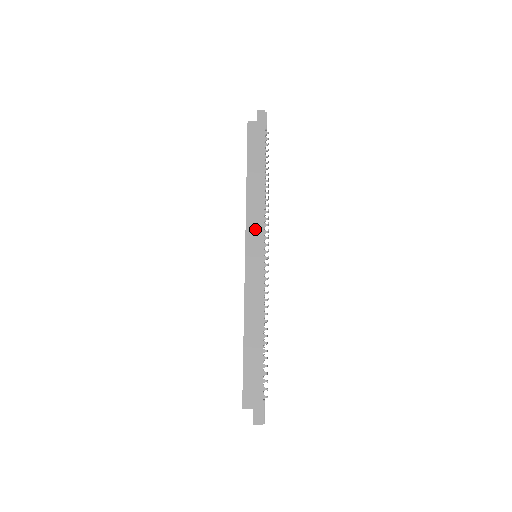
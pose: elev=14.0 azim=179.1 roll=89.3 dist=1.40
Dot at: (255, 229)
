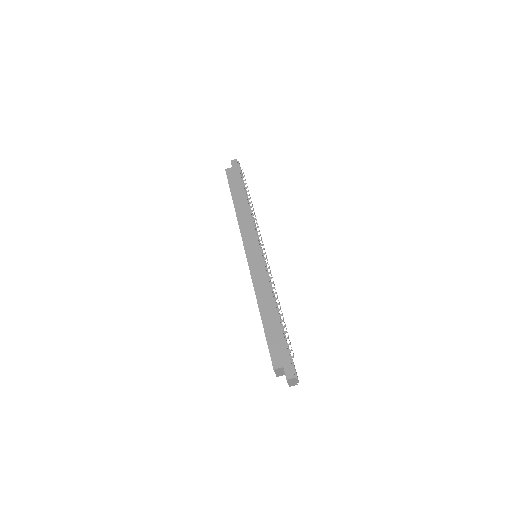
Dot at: (249, 235)
